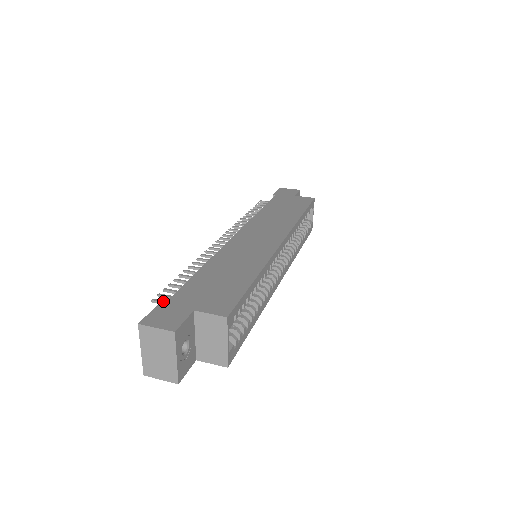
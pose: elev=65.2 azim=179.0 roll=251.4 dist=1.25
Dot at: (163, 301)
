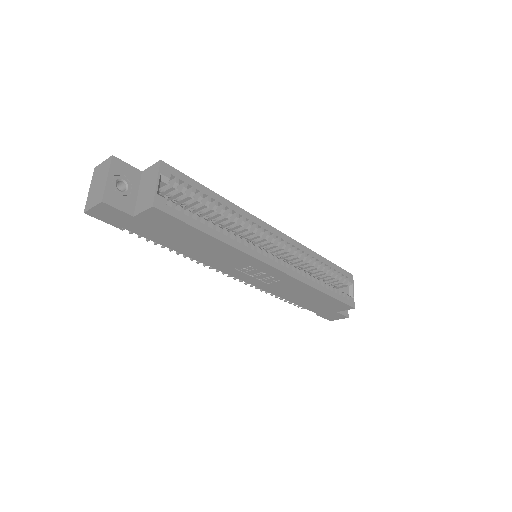
Dot at: occluded
